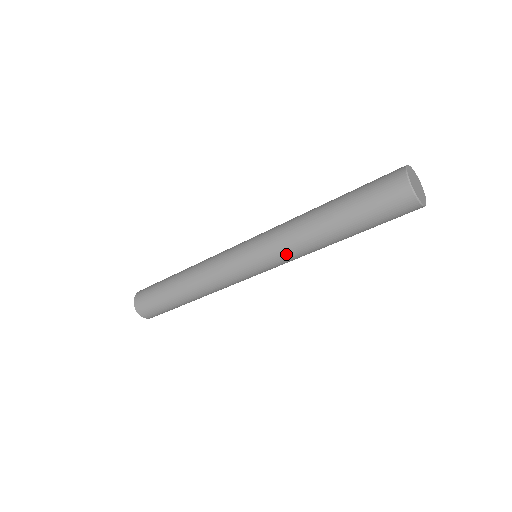
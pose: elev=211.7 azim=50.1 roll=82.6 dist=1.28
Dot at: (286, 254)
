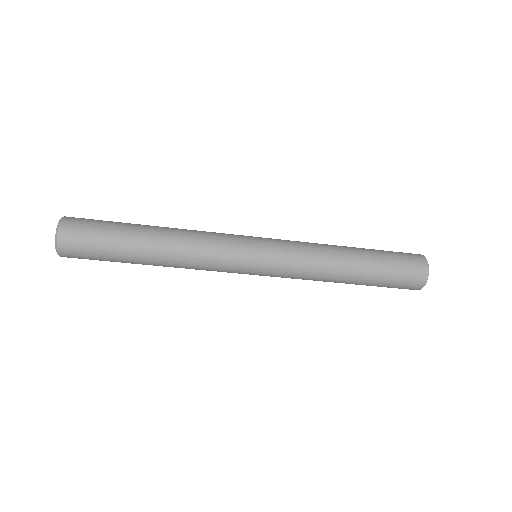
Dot at: occluded
